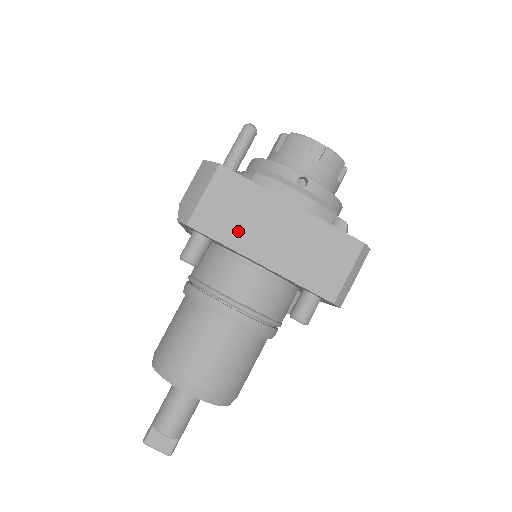
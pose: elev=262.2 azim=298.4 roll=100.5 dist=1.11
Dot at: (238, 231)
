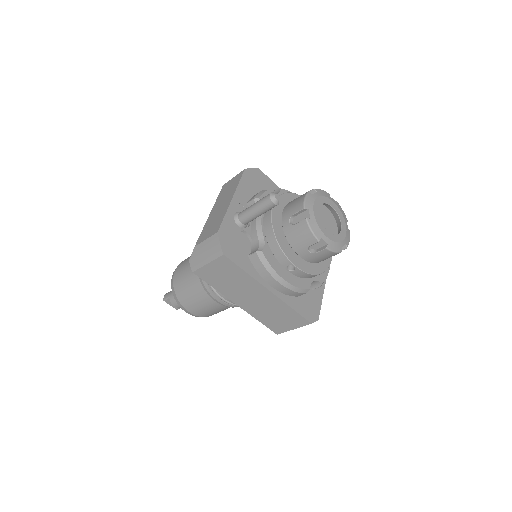
Dot at: (227, 287)
